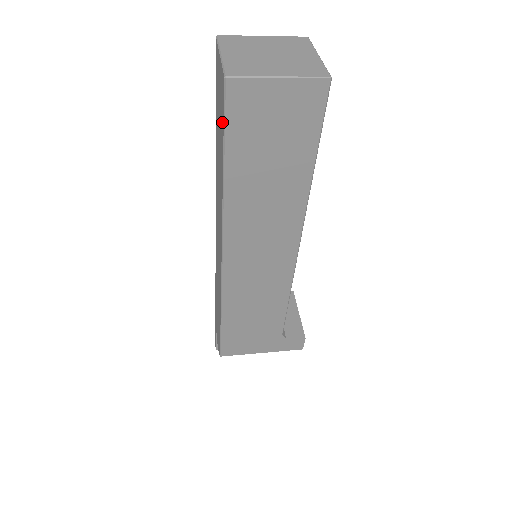
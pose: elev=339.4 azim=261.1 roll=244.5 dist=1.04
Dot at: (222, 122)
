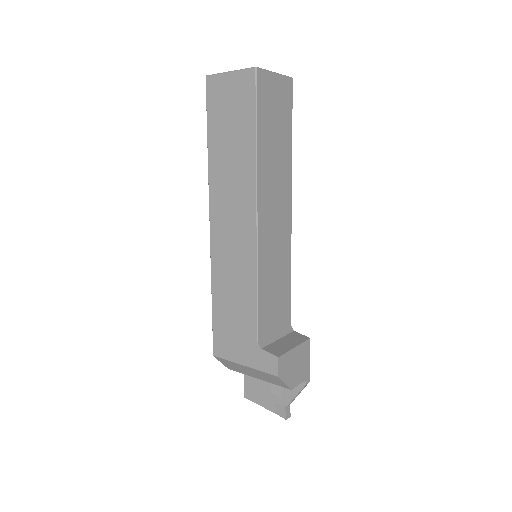
Dot at: occluded
